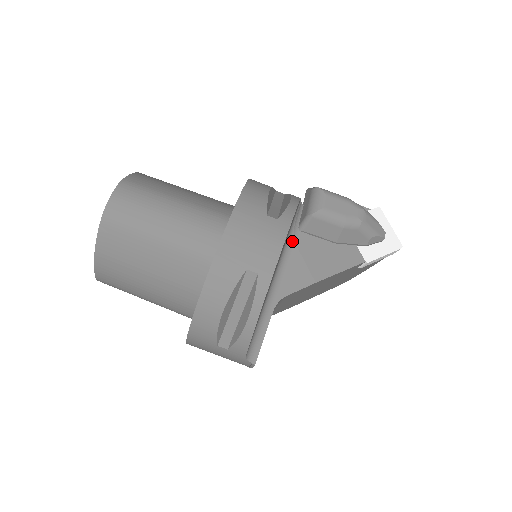
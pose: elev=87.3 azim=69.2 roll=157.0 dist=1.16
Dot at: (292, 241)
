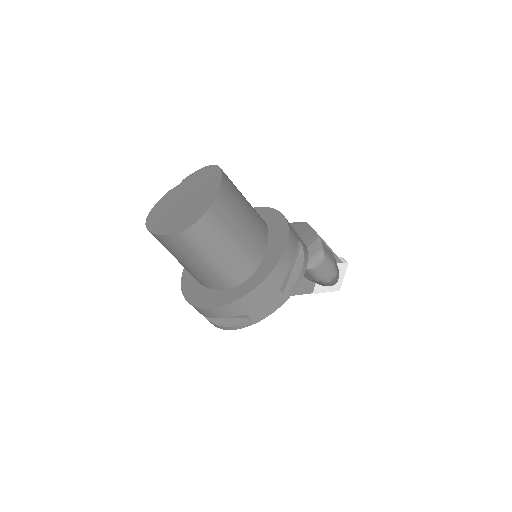
Dot at: occluded
